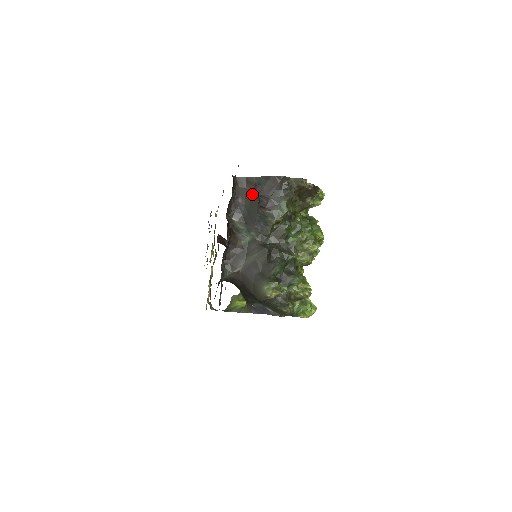
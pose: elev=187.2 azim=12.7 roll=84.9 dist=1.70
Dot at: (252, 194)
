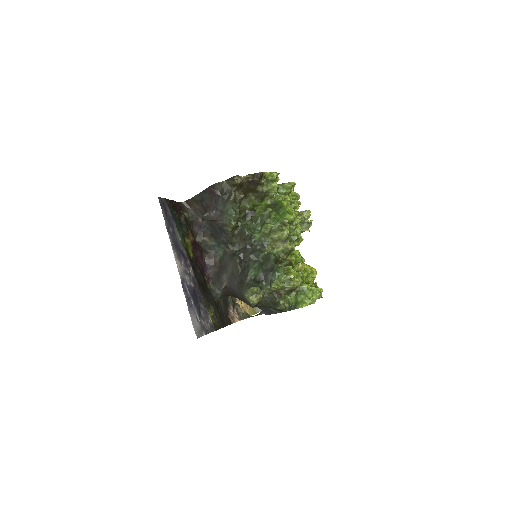
Dot at: (204, 211)
